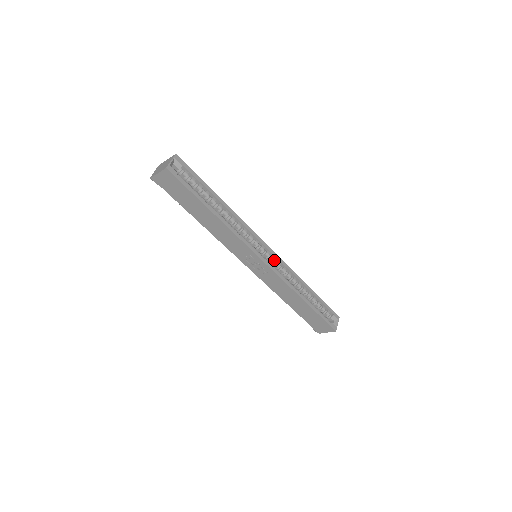
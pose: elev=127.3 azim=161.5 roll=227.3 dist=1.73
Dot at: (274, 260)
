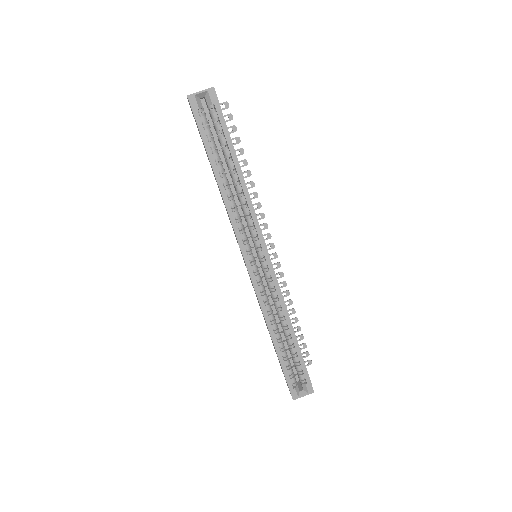
Dot at: (267, 275)
